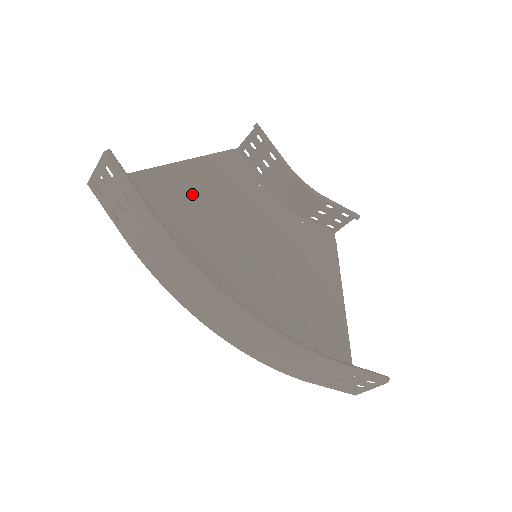
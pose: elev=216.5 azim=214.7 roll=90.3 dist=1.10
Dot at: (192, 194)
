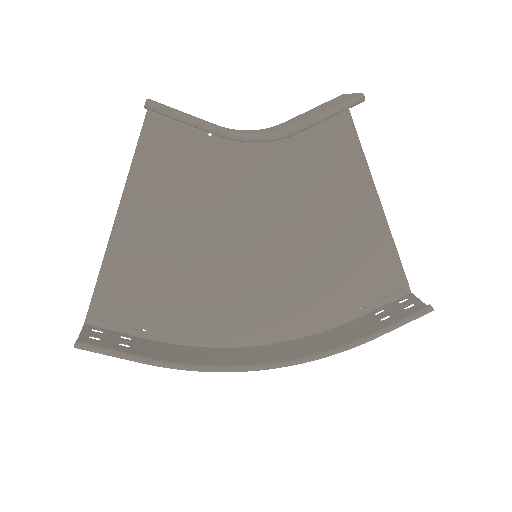
Dot at: (157, 241)
